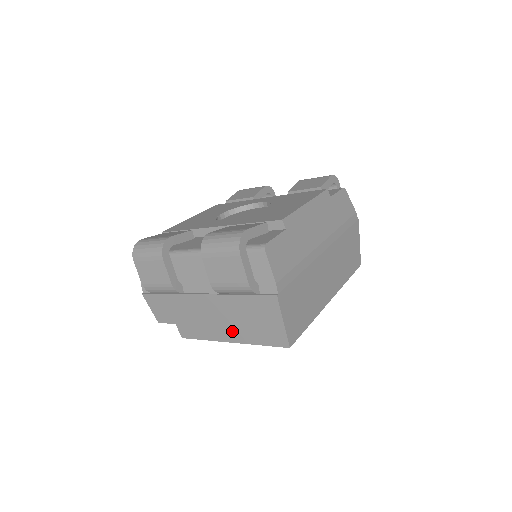
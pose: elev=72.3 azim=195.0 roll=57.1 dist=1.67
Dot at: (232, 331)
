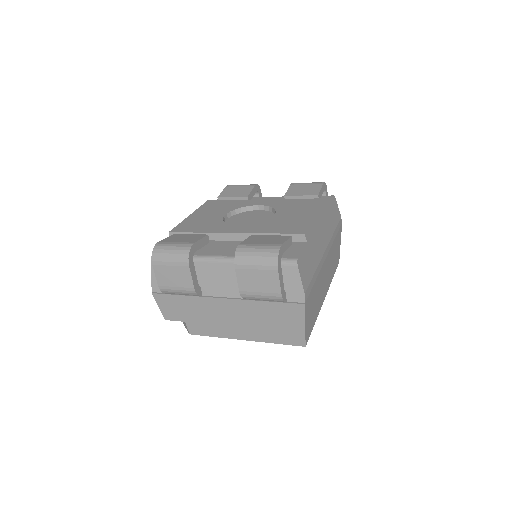
Dot at: (248, 331)
